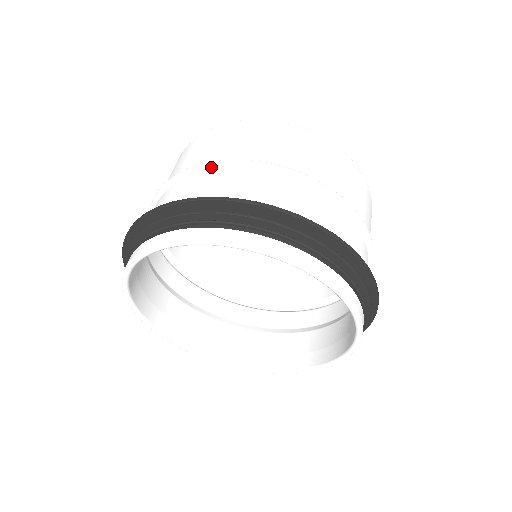
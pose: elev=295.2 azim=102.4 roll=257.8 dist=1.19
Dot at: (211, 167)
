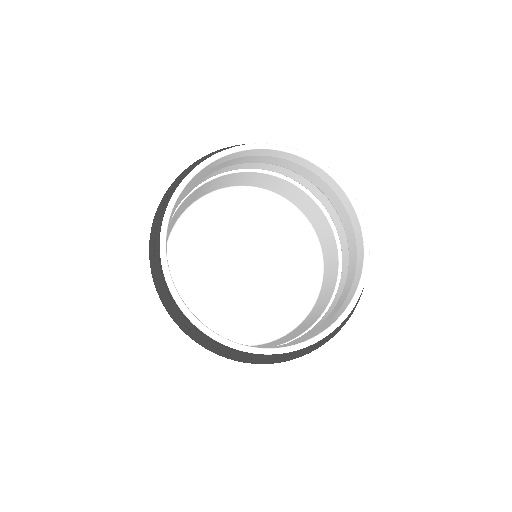
Dot at: occluded
